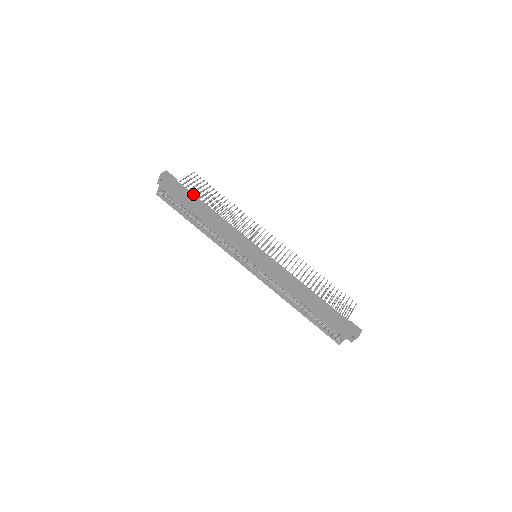
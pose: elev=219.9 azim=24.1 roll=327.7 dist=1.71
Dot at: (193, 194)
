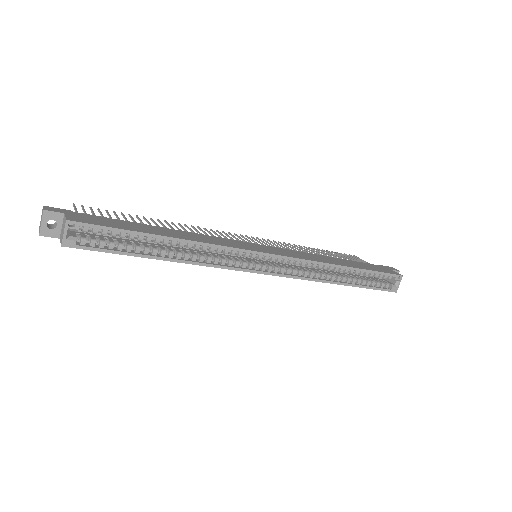
Dot at: occluded
